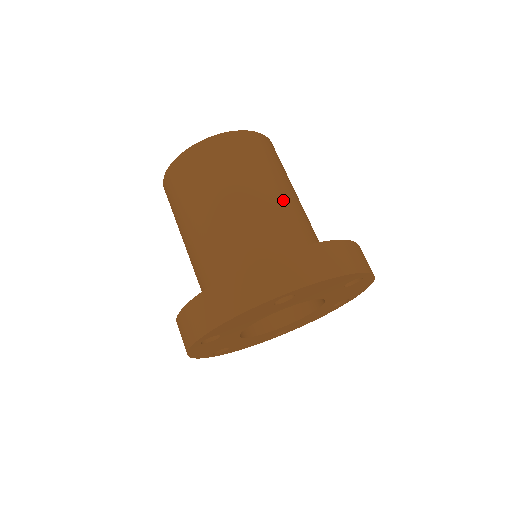
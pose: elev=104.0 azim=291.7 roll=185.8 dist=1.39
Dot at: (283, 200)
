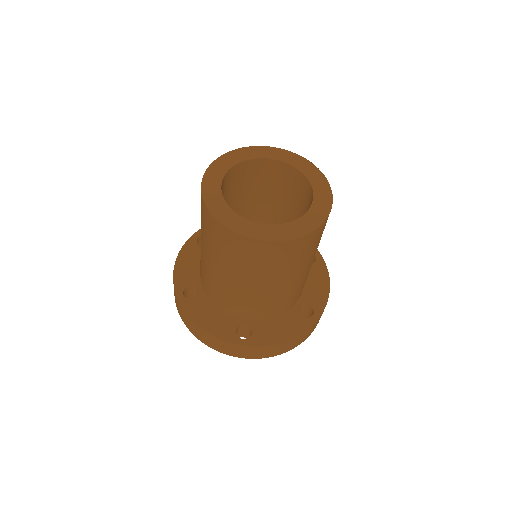
Dot at: (290, 286)
